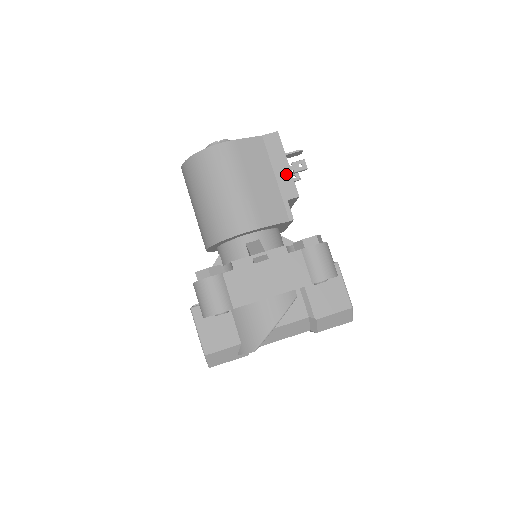
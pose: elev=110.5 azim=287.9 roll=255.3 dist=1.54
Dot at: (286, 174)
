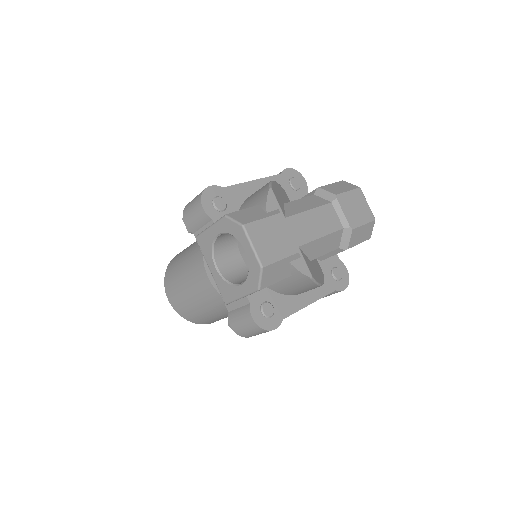
Dot at: occluded
